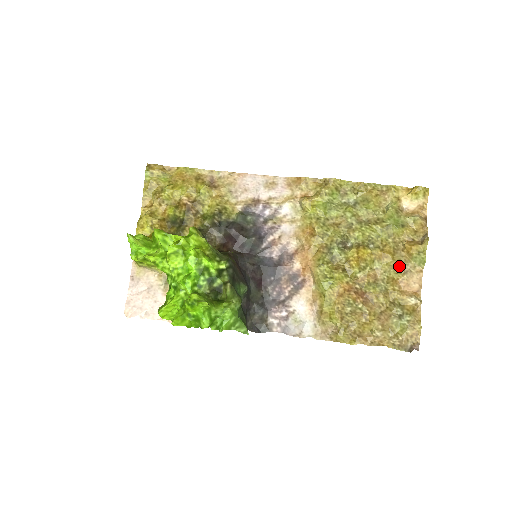
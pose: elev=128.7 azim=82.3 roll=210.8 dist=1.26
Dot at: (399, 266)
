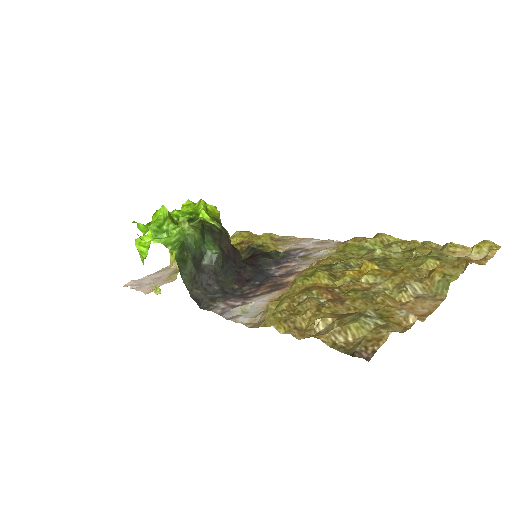
Dot at: (407, 284)
